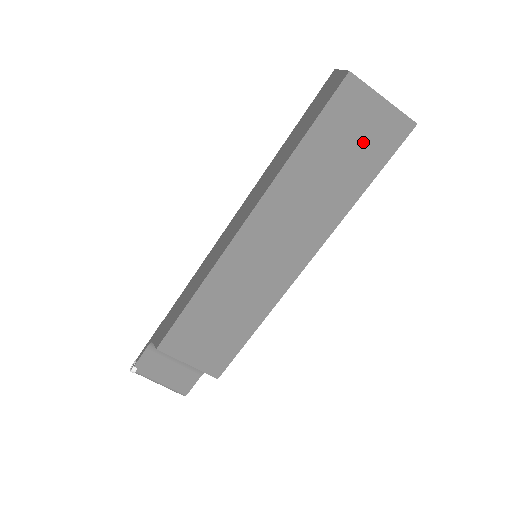
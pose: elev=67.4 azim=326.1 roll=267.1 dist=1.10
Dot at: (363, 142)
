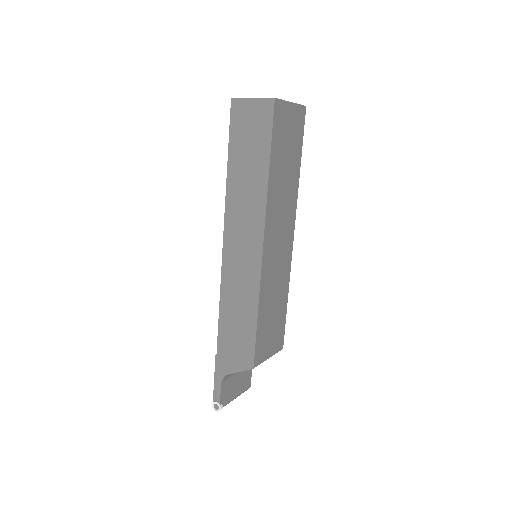
Dot at: (292, 136)
